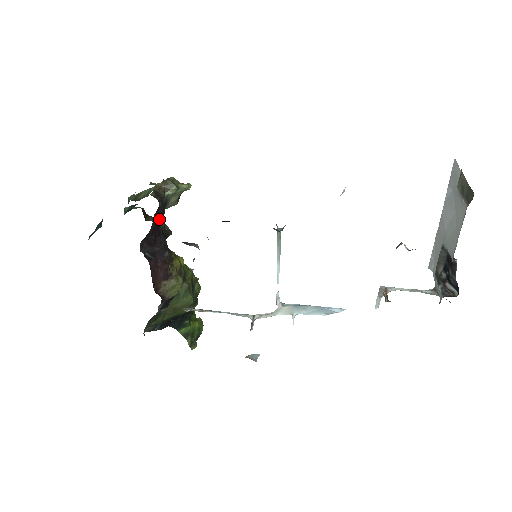
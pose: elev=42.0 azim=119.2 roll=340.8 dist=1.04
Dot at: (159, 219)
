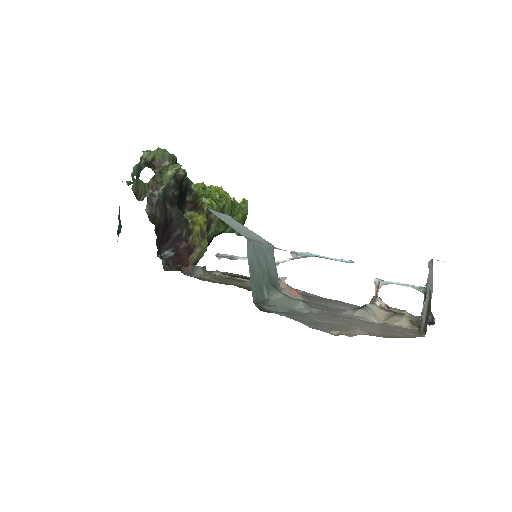
Dot at: (164, 224)
